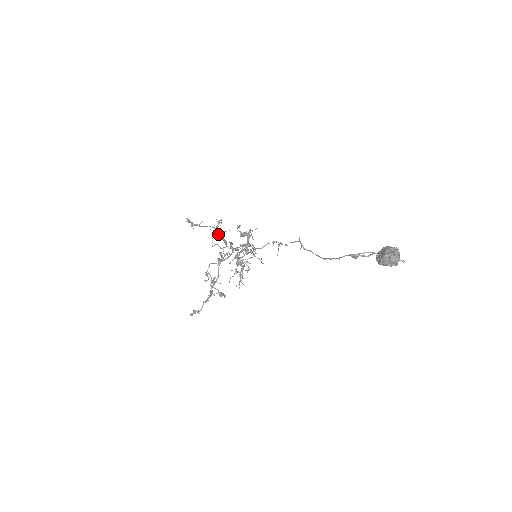
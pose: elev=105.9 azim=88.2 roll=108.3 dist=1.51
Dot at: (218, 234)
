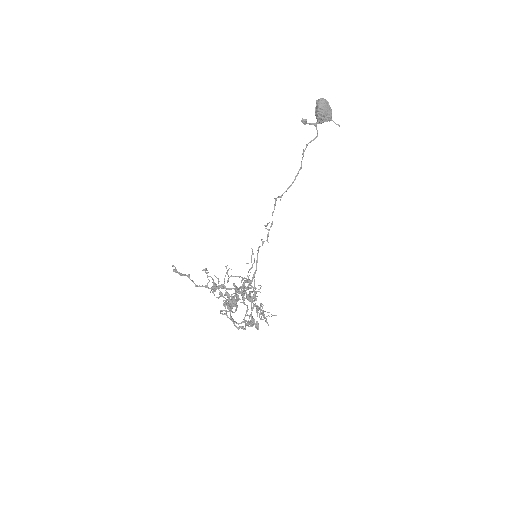
Dot at: occluded
